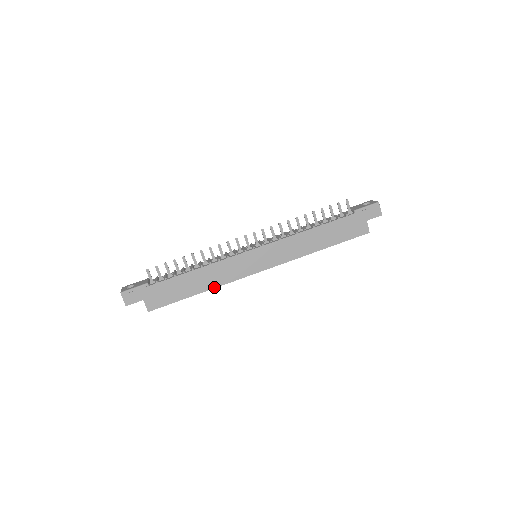
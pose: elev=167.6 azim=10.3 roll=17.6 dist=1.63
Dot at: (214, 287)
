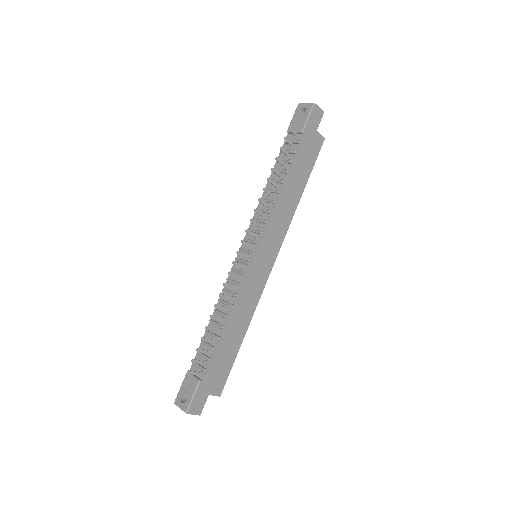
Dot at: (250, 319)
